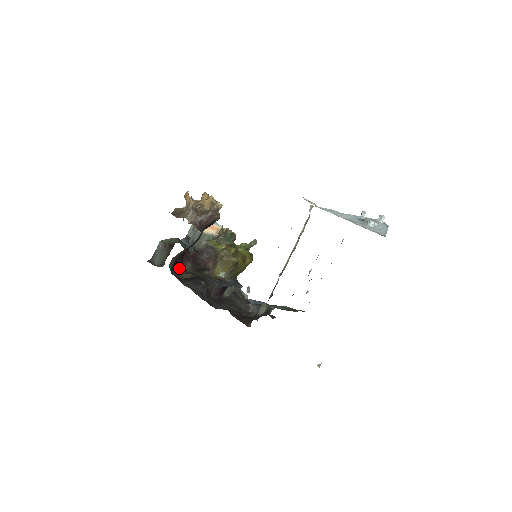
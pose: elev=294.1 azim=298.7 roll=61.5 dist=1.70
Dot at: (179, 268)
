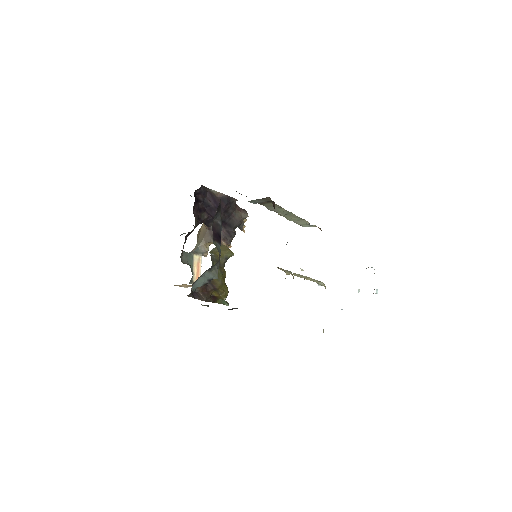
Dot at: (193, 207)
